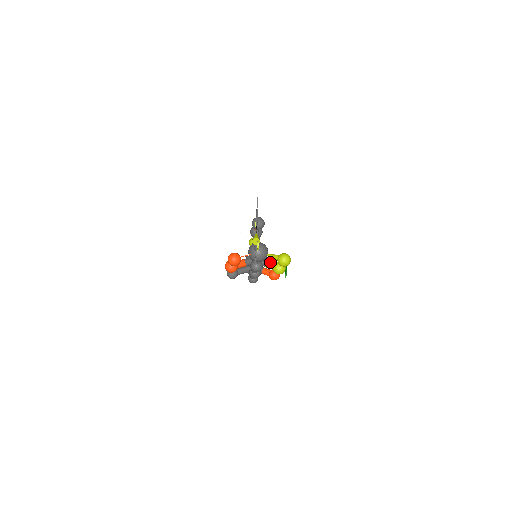
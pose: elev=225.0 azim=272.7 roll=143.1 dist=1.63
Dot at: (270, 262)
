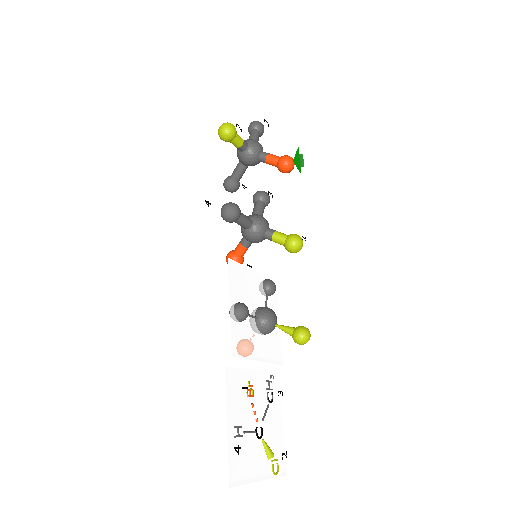
Dot at: (277, 242)
